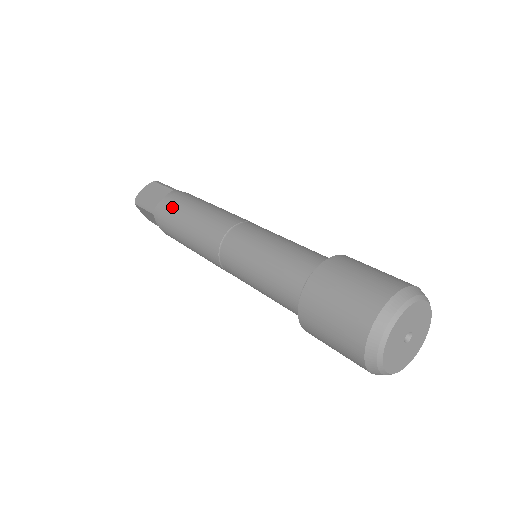
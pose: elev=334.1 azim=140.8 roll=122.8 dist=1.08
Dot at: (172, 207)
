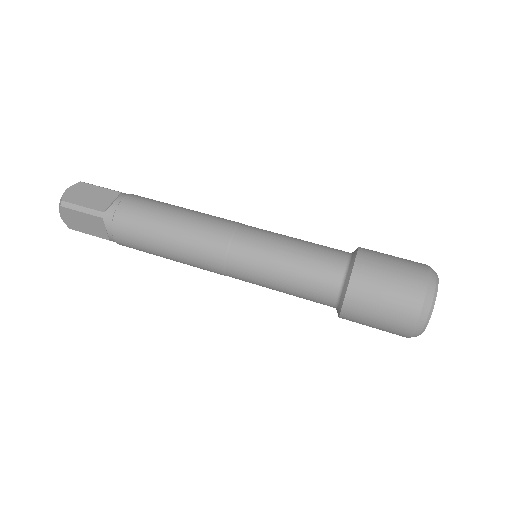
Dot at: (139, 209)
